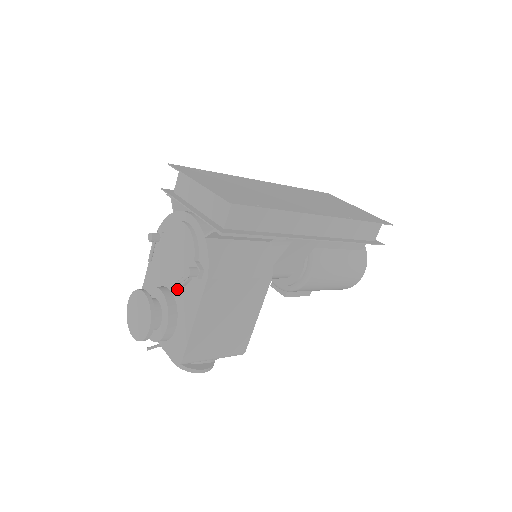
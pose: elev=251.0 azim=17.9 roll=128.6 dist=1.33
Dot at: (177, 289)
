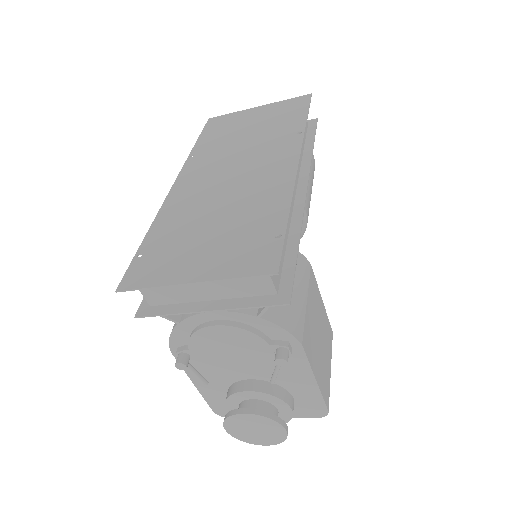
Dot at: (262, 374)
